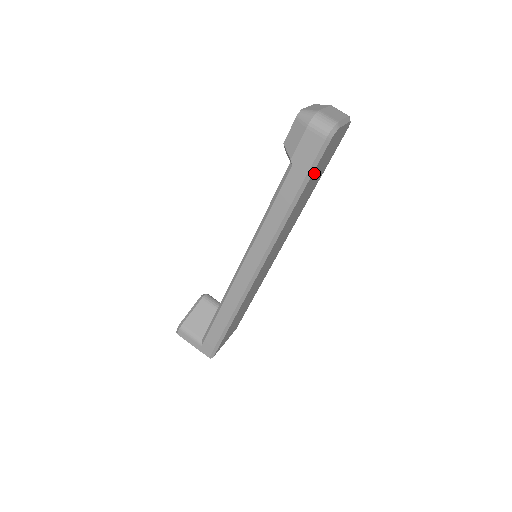
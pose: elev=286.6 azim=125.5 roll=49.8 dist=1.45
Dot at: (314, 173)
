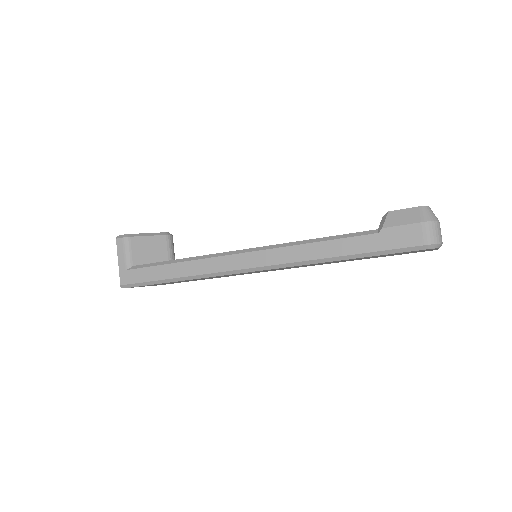
Dot at: (383, 255)
